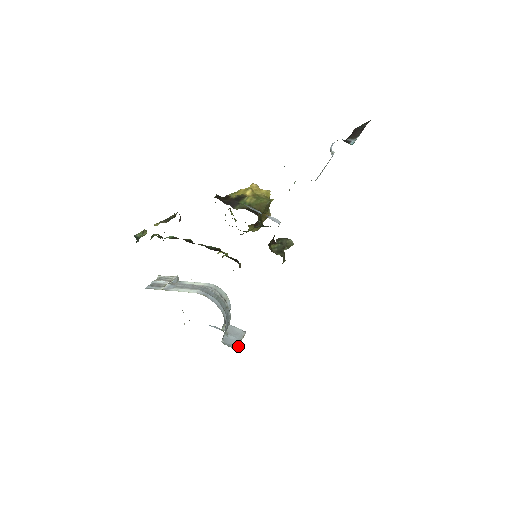
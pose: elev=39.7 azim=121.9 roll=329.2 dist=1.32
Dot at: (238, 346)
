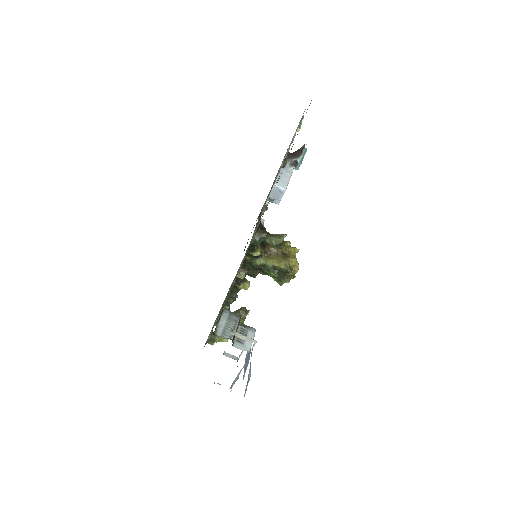
Dot at: occluded
